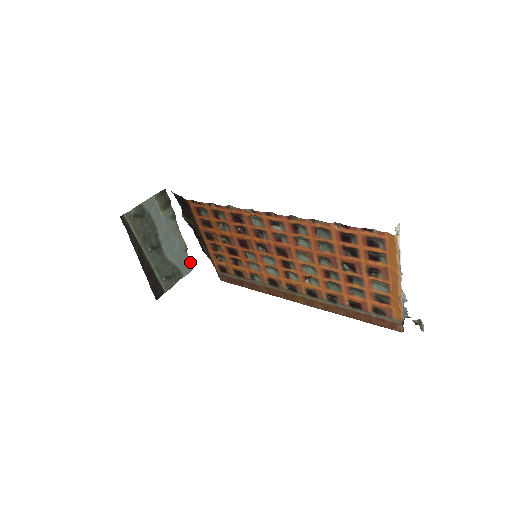
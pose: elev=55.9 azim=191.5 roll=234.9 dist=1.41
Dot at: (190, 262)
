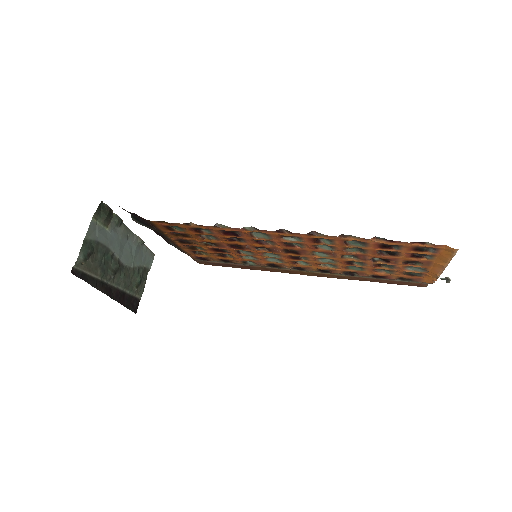
Dot at: (150, 250)
